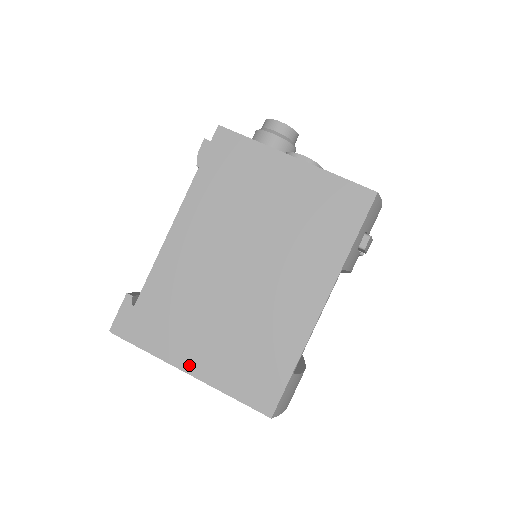
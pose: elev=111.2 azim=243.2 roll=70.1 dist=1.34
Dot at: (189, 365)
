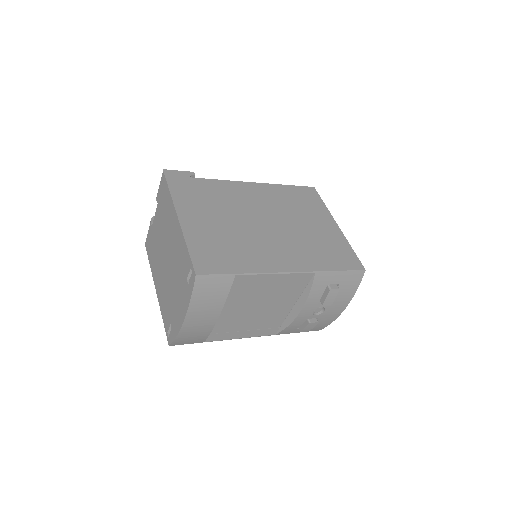
Dot at: (184, 216)
